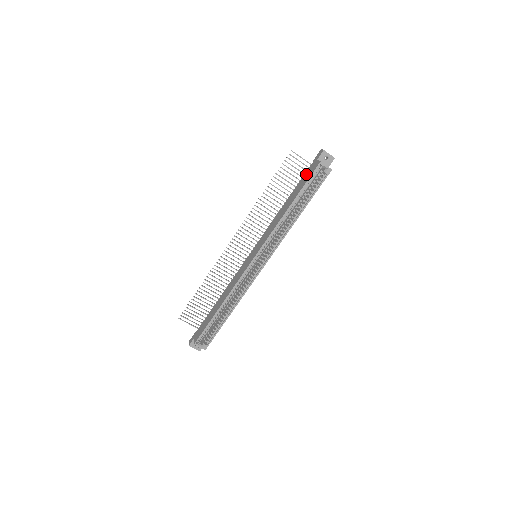
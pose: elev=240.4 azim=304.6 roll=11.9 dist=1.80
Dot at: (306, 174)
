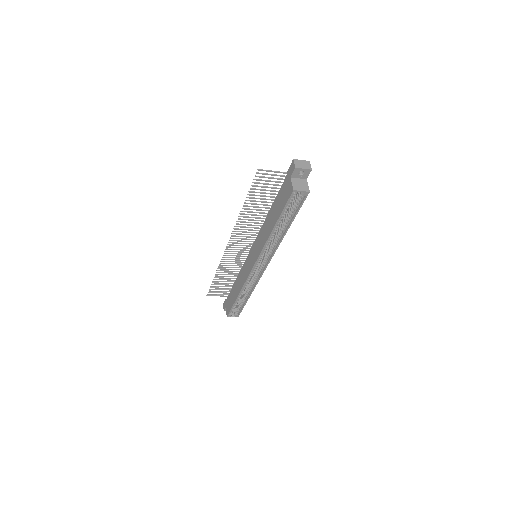
Dot at: (282, 191)
